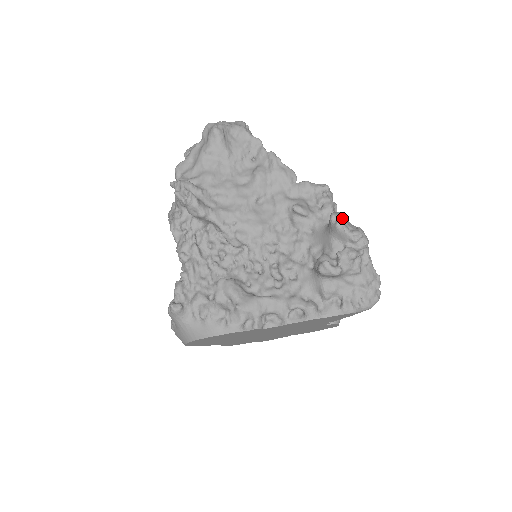
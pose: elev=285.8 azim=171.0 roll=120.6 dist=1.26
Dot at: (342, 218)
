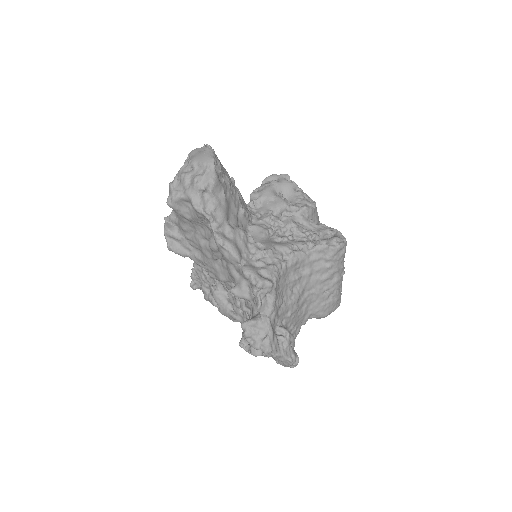
Dot at: (244, 335)
